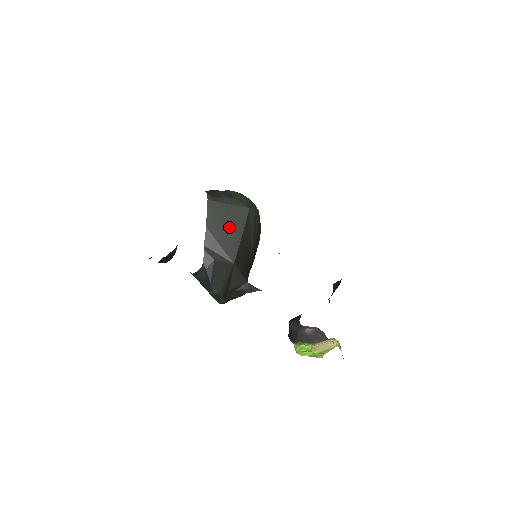
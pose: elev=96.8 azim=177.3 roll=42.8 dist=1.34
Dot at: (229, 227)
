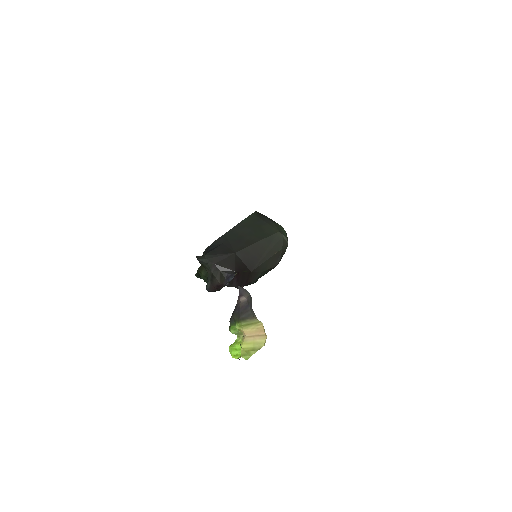
Dot at: (253, 233)
